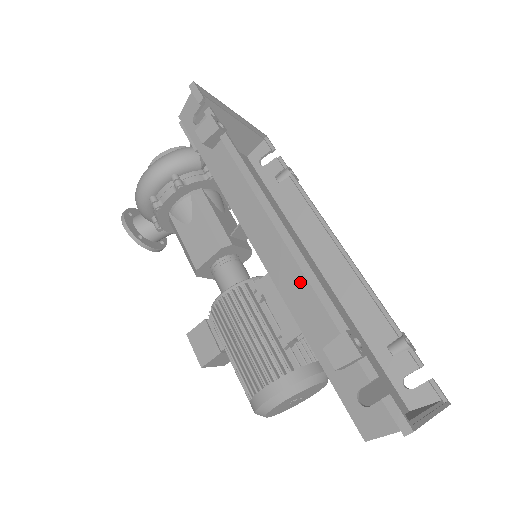
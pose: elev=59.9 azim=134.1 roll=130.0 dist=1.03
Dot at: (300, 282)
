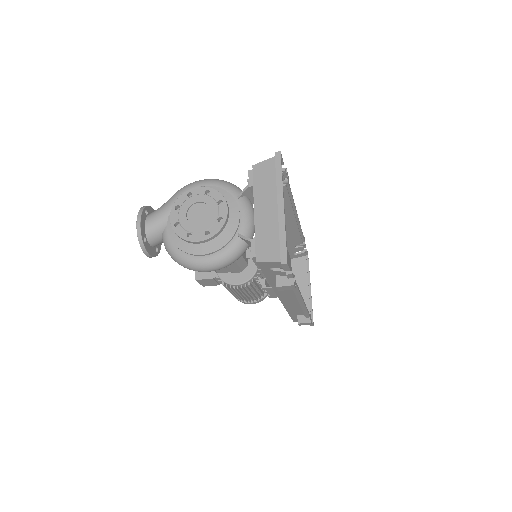
Dot at: (298, 308)
